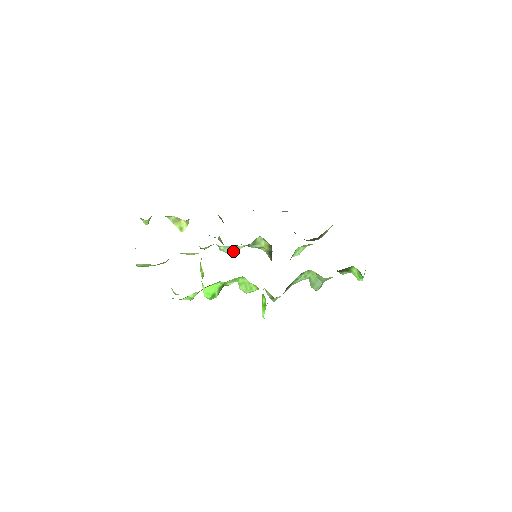
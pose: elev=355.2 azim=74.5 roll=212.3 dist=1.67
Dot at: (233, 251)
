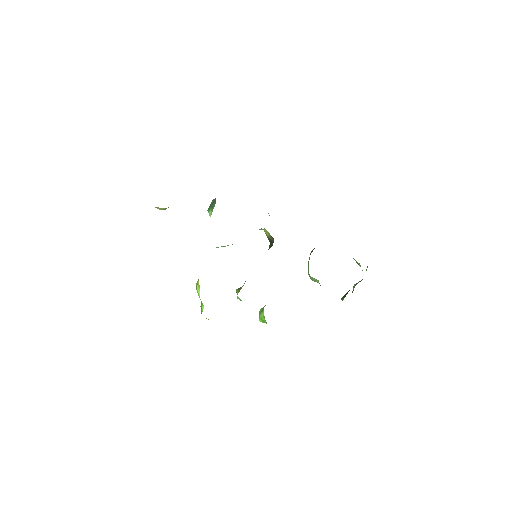
Dot at: occluded
